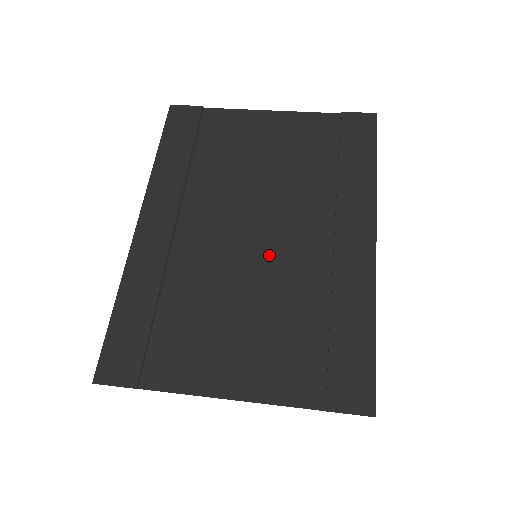
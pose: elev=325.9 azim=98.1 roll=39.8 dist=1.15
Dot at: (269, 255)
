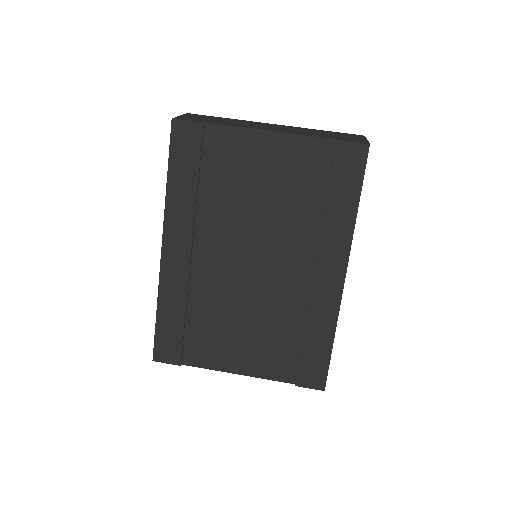
Dot at: (264, 281)
